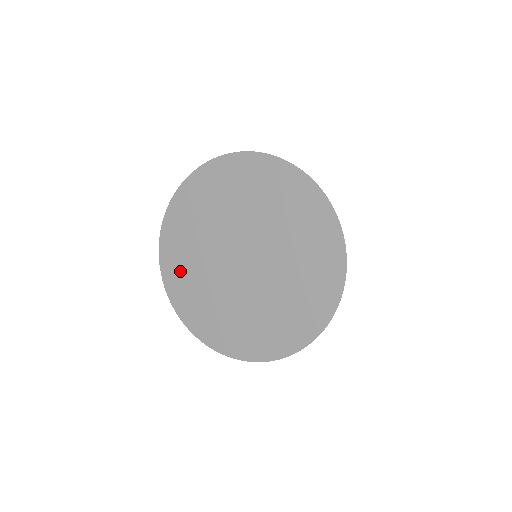
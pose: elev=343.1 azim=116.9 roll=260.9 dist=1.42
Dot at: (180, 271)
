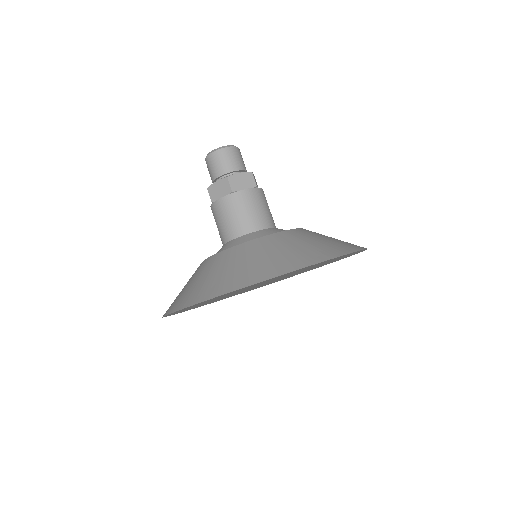
Dot at: occluded
